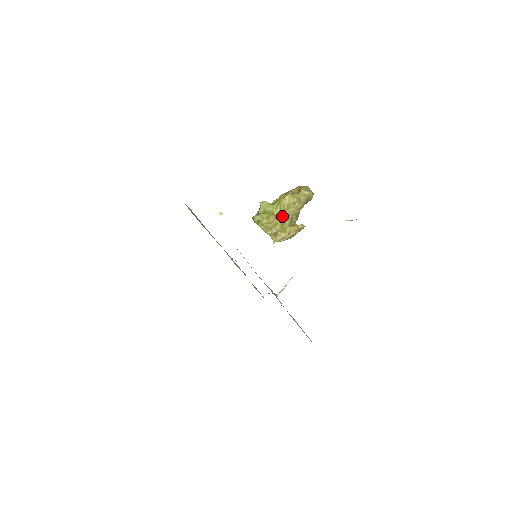
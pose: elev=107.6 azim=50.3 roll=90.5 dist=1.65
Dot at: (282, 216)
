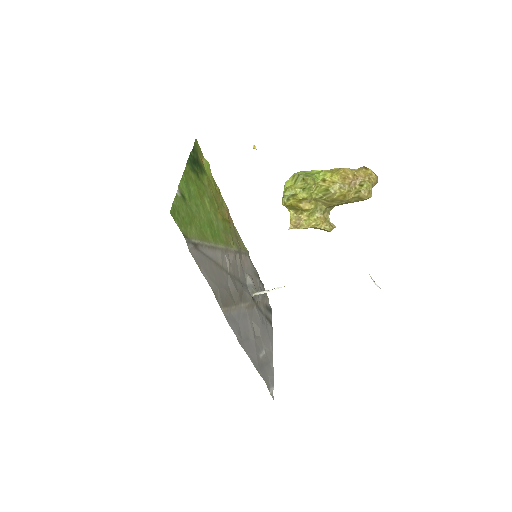
Dot at: (319, 201)
